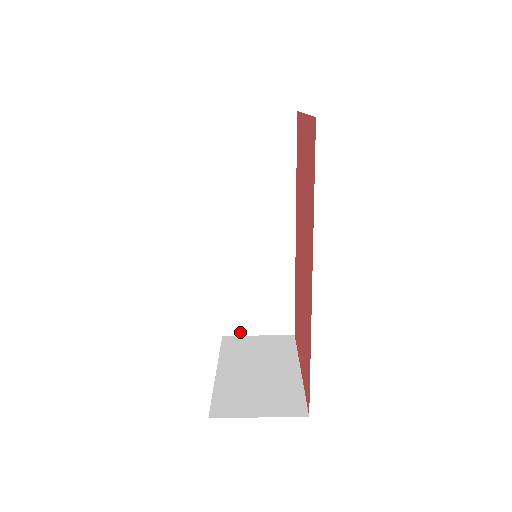
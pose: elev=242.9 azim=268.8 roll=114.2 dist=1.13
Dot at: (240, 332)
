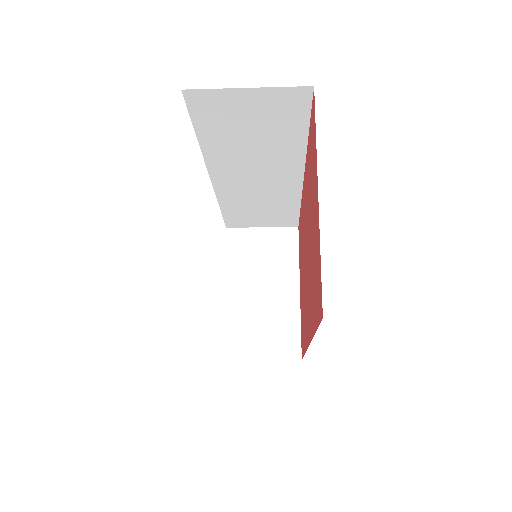
Dot at: (244, 226)
